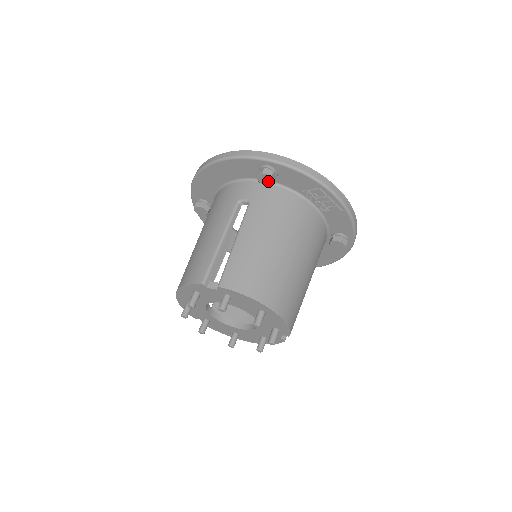
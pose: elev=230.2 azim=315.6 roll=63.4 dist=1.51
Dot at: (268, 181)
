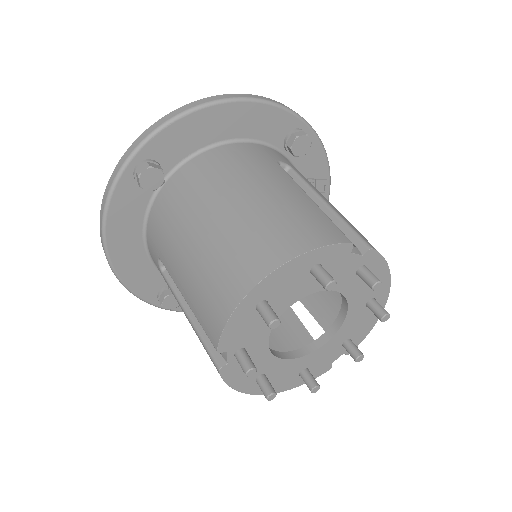
Dot at: (302, 149)
